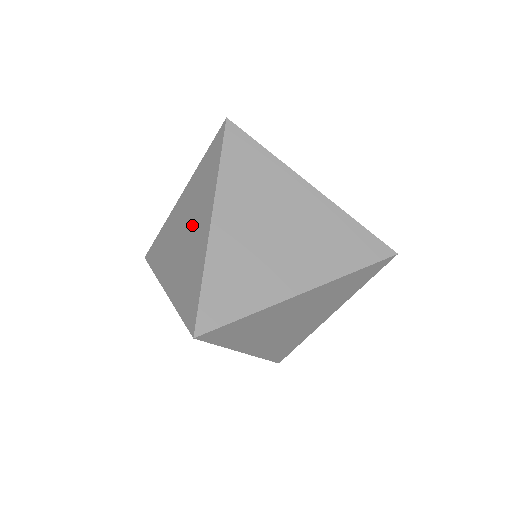
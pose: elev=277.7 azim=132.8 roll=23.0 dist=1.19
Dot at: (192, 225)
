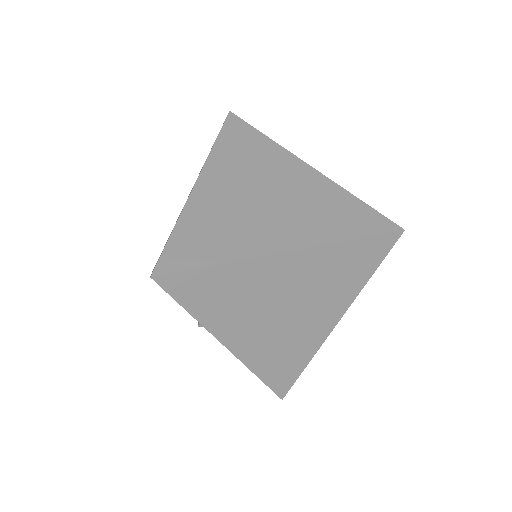
Dot at: occluded
